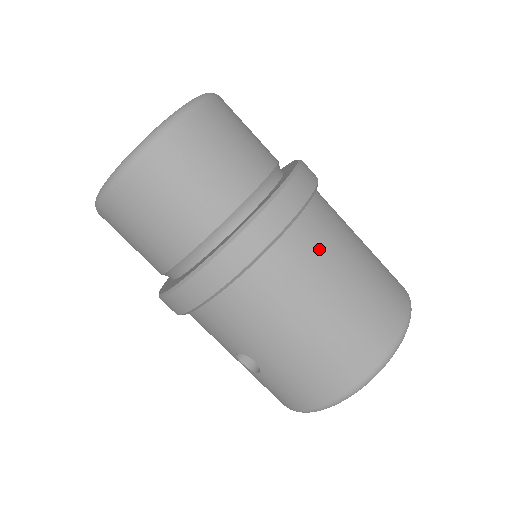
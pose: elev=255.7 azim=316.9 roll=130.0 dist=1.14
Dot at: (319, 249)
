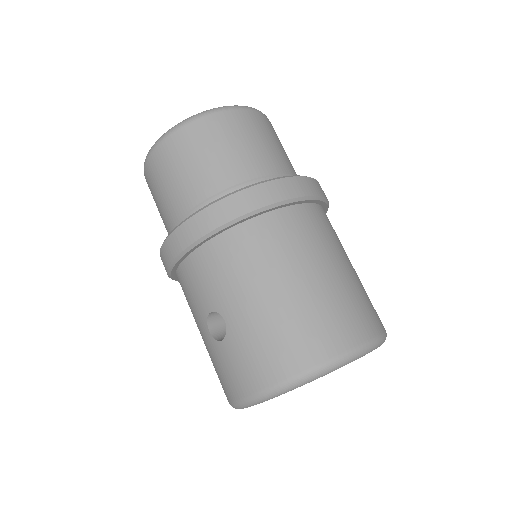
Dot at: (316, 233)
